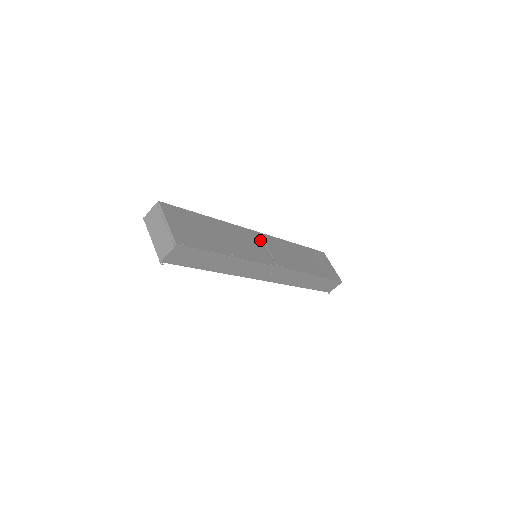
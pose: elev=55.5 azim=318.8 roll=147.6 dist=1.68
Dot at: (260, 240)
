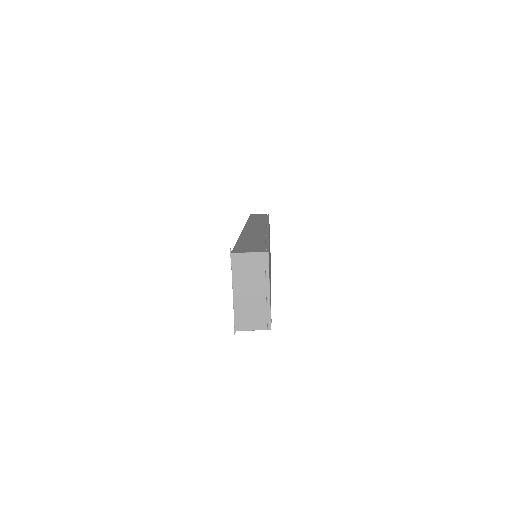
Dot at: (269, 242)
